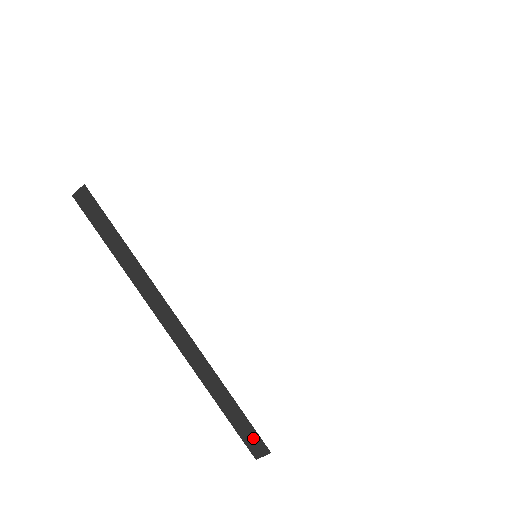
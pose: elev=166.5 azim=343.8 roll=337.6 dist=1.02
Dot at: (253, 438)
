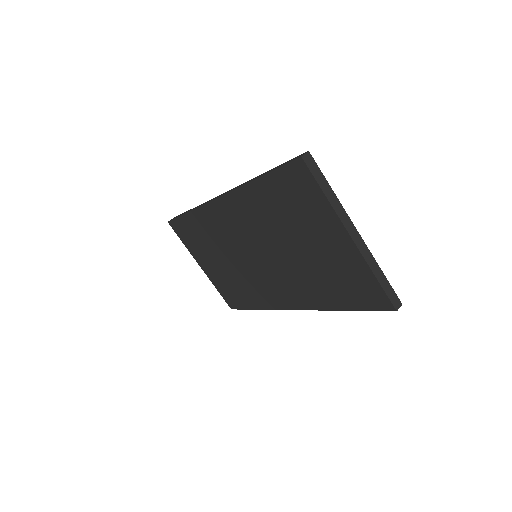
Dot at: (395, 298)
